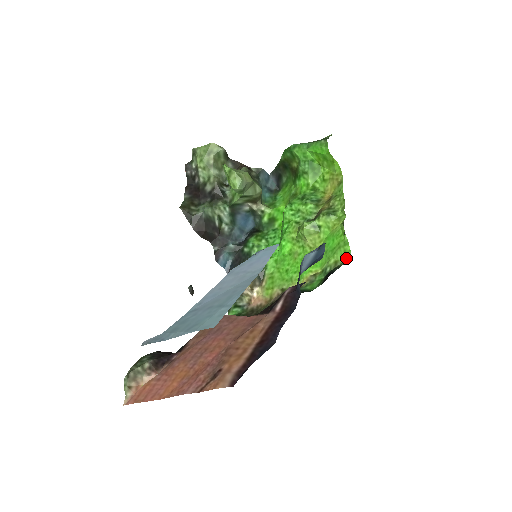
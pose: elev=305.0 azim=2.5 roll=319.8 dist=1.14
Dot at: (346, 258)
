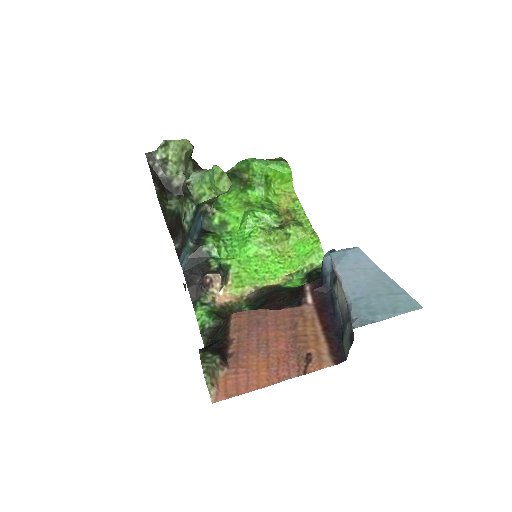
Dot at: (321, 262)
